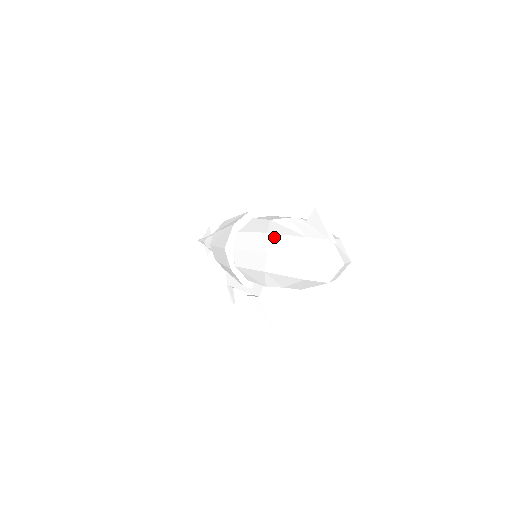
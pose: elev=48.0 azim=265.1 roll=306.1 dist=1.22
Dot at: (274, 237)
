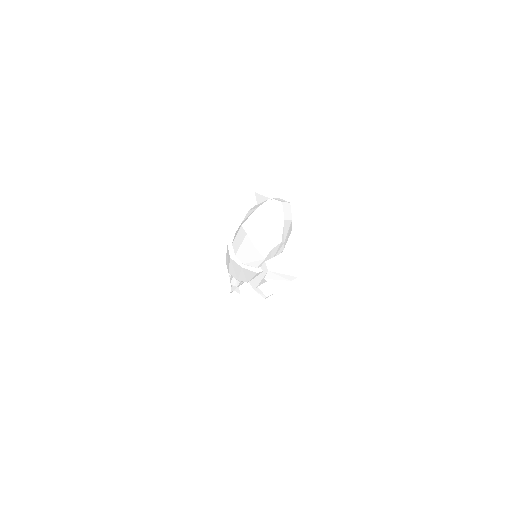
Dot at: (245, 223)
